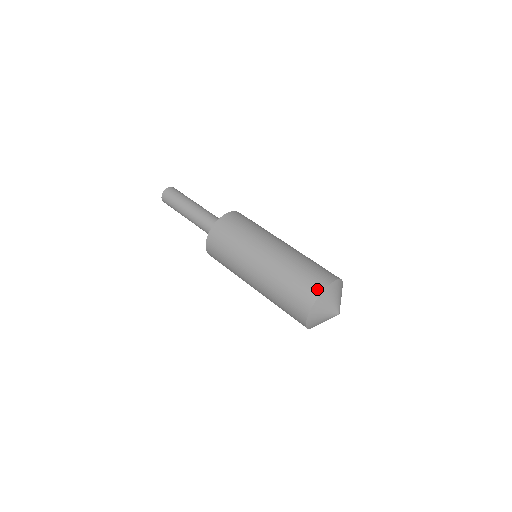
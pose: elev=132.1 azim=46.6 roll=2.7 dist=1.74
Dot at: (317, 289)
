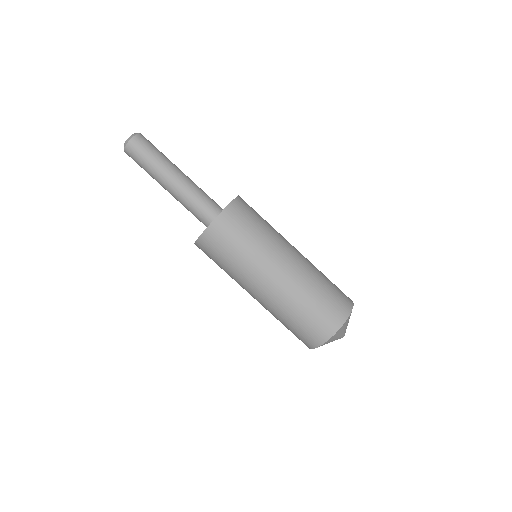
Dot at: (307, 345)
